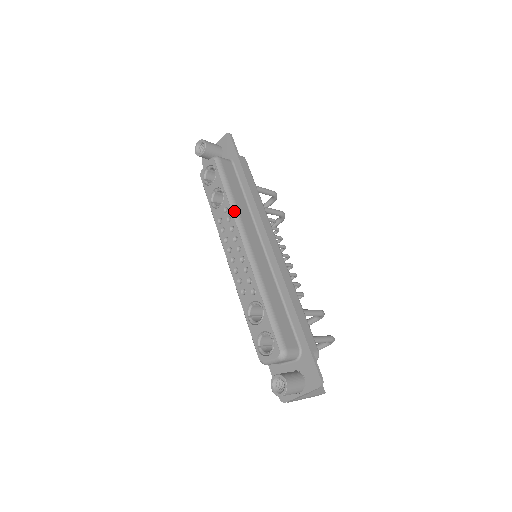
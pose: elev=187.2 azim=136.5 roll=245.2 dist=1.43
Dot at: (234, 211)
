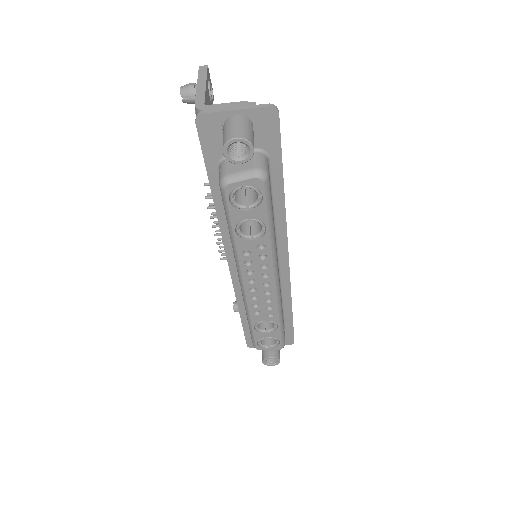
Dot at: (274, 251)
